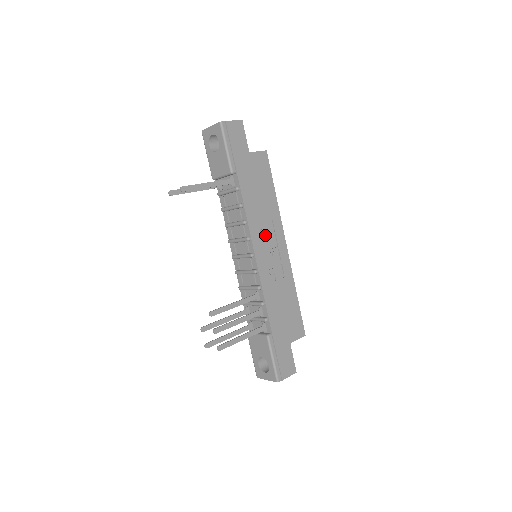
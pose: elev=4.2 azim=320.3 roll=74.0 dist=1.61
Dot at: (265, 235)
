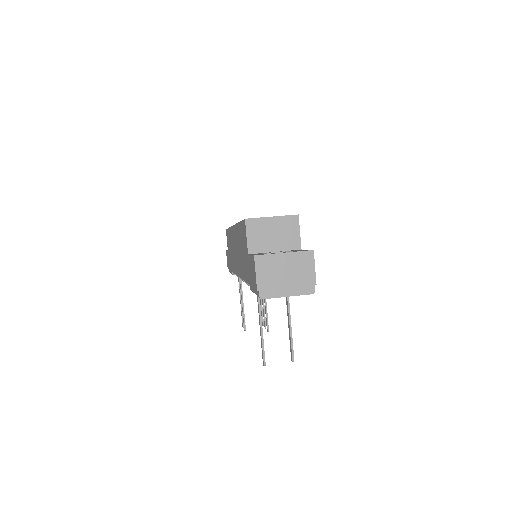
Dot at: occluded
